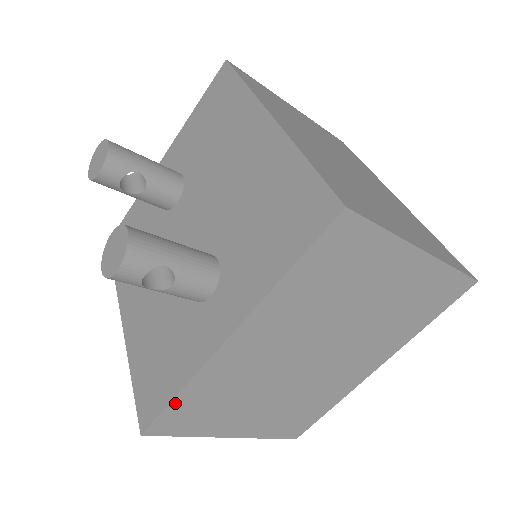
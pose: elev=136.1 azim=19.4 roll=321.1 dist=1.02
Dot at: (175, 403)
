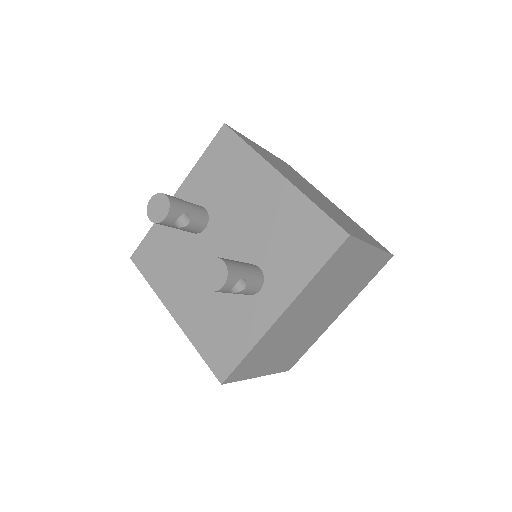
Dot at: (245, 359)
